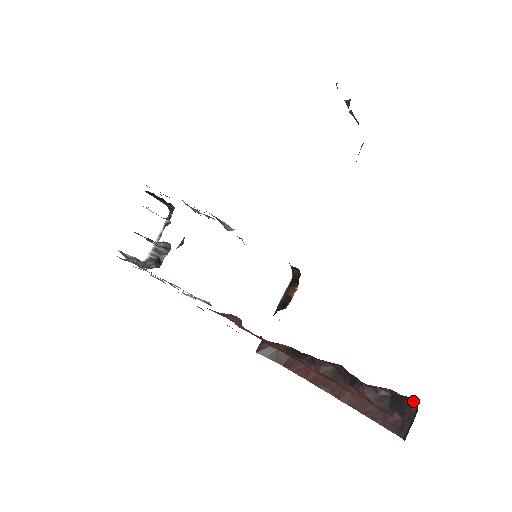
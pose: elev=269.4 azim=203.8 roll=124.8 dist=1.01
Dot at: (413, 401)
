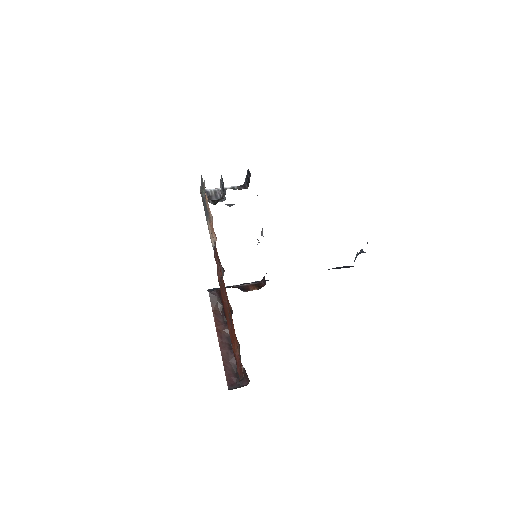
Dot at: (248, 381)
